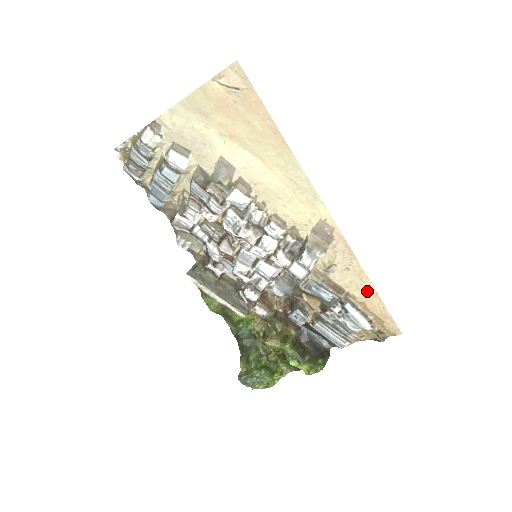
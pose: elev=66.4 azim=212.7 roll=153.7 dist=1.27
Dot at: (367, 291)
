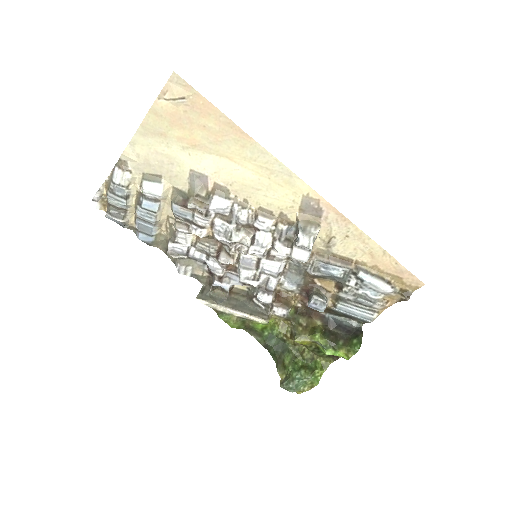
Dot at: (374, 252)
